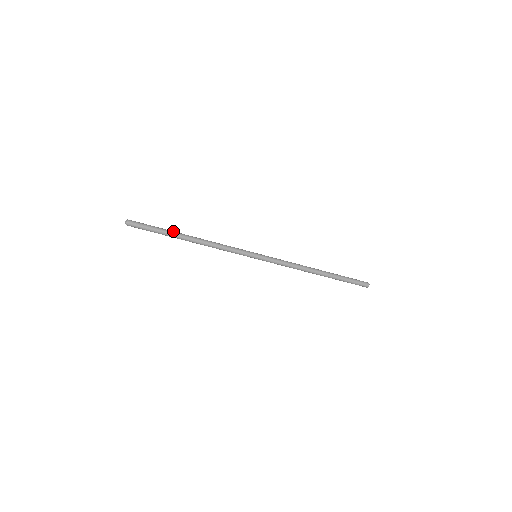
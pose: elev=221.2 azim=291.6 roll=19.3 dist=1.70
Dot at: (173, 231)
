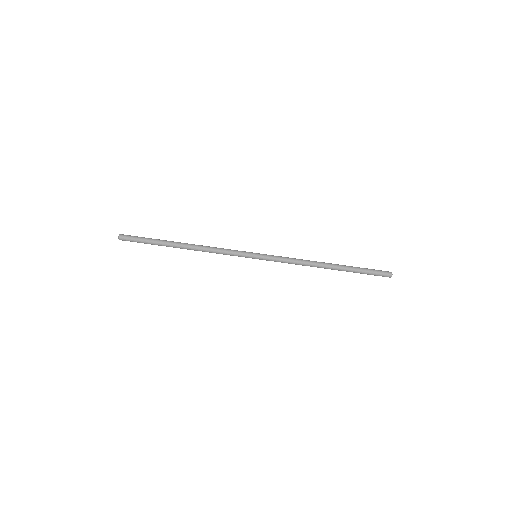
Dot at: (166, 240)
